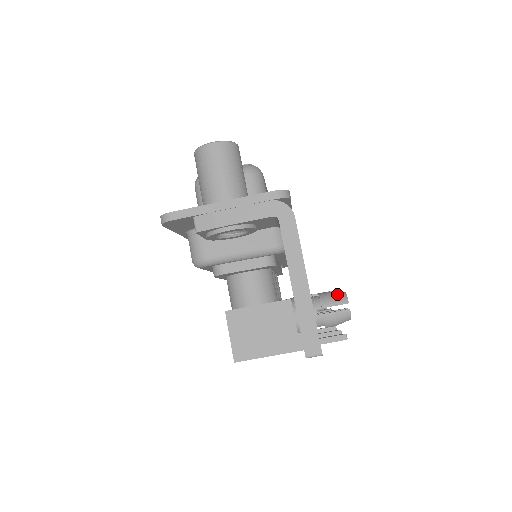
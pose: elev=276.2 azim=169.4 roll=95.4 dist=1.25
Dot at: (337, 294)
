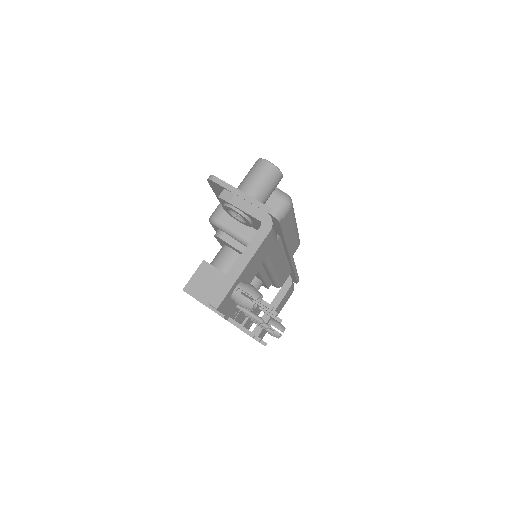
Dot at: (256, 291)
